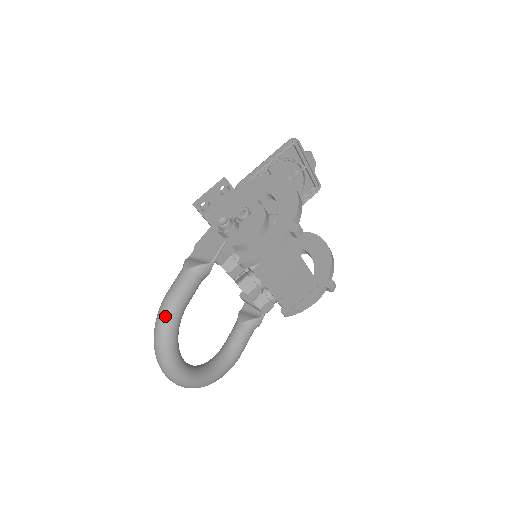
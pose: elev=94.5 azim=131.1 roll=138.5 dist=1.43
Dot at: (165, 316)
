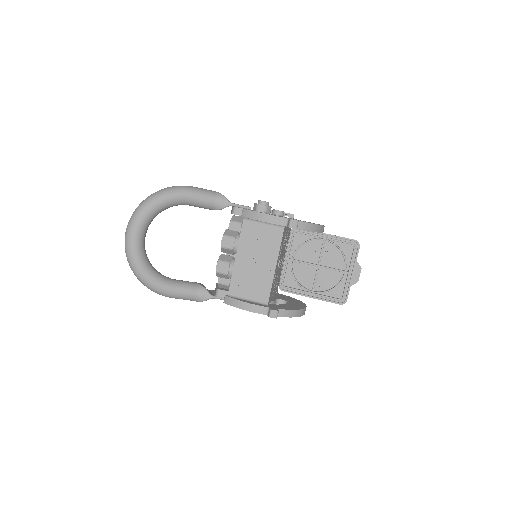
Dot at: (175, 187)
